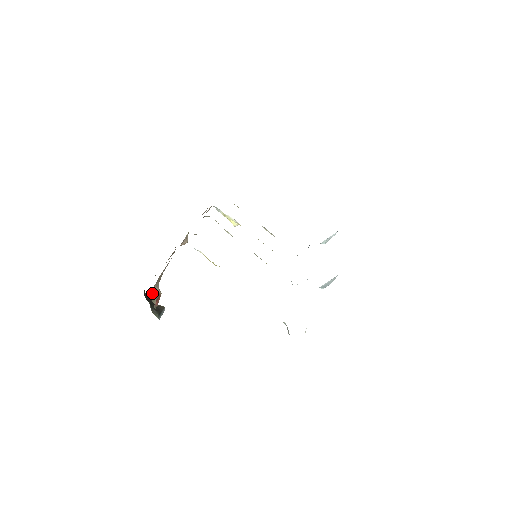
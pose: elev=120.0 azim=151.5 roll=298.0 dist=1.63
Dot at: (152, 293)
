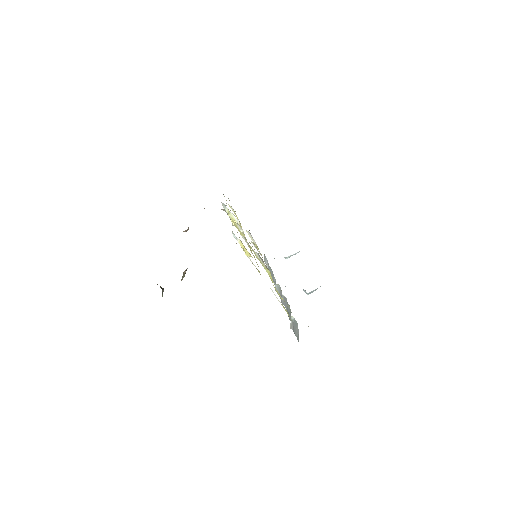
Dot at: occluded
